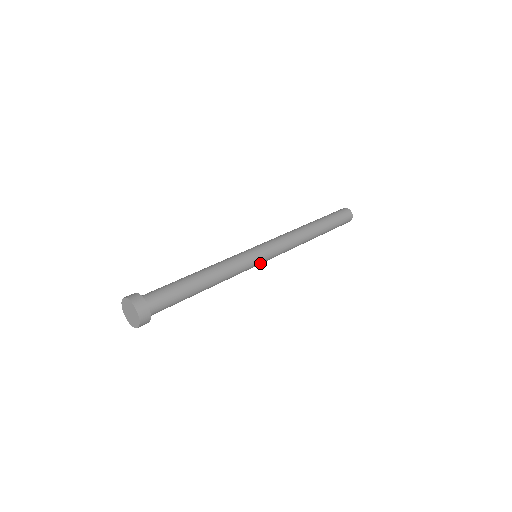
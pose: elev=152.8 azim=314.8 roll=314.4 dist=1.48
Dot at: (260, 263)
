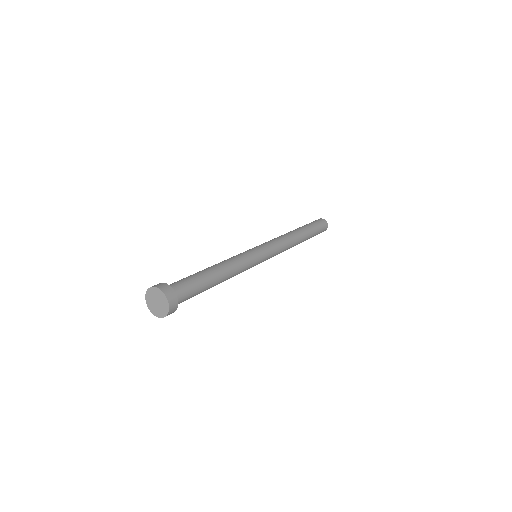
Dot at: occluded
